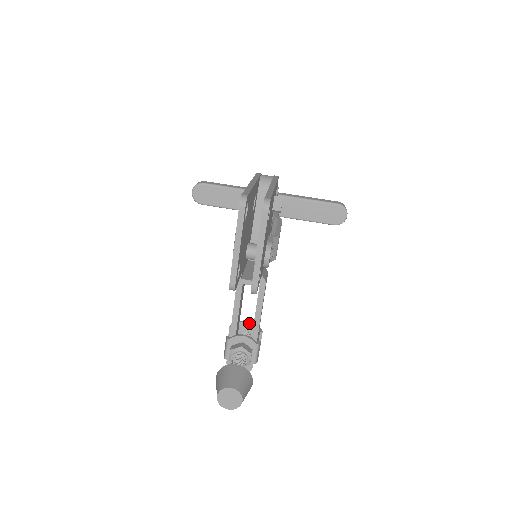
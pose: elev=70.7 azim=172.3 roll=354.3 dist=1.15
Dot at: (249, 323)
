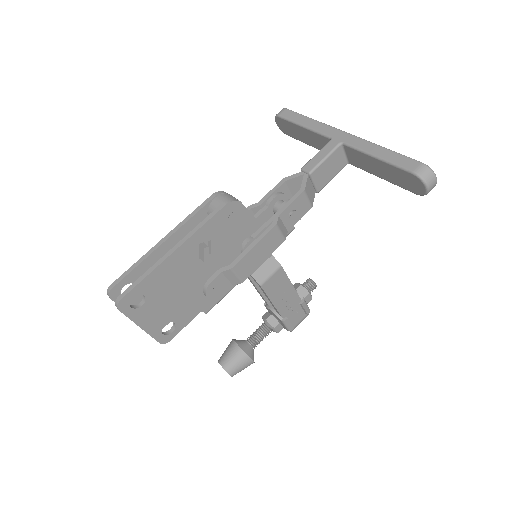
Dot at: occluded
